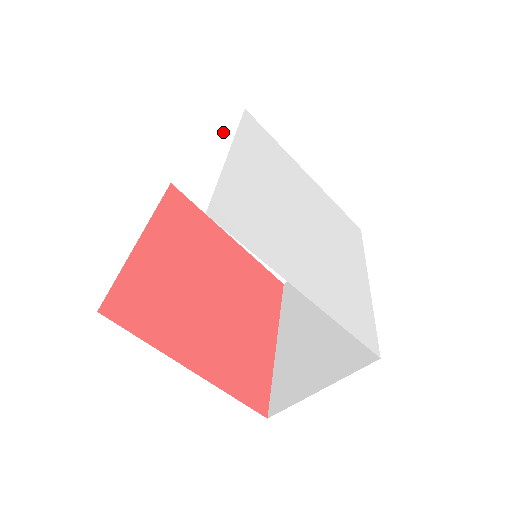
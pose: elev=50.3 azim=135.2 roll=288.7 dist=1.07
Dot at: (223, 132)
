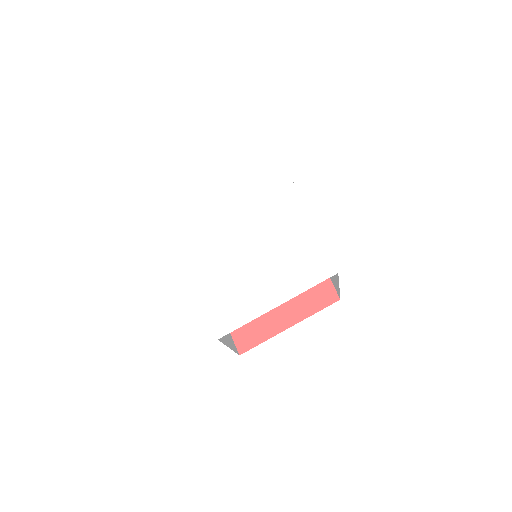
Dot at: occluded
